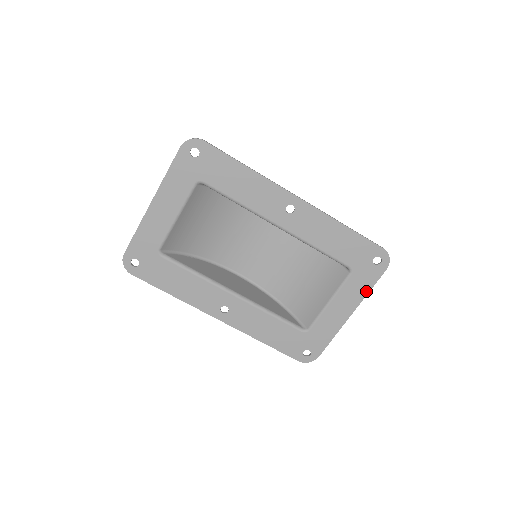
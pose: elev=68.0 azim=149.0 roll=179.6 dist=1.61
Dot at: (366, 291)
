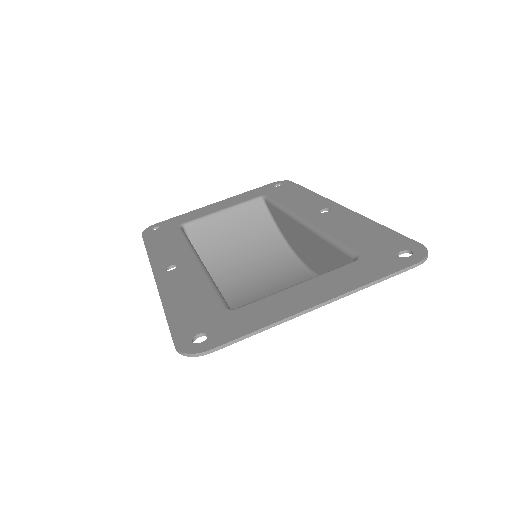
Dot at: (365, 281)
